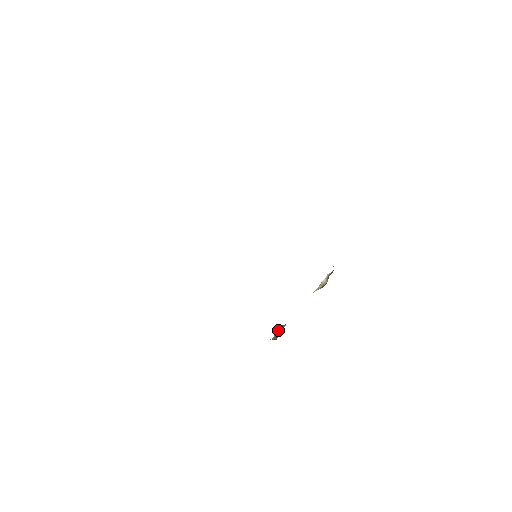
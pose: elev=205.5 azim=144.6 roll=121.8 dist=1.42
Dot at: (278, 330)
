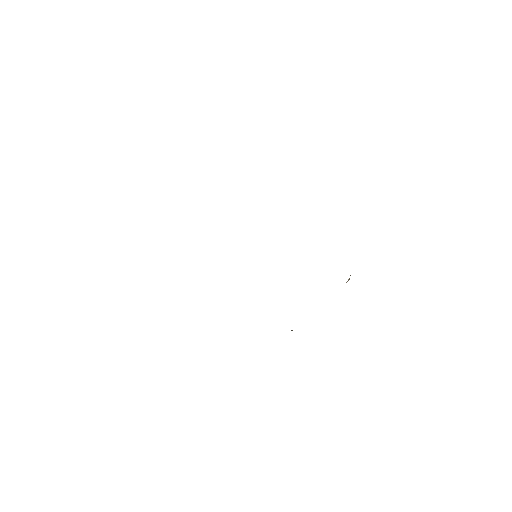
Dot at: occluded
